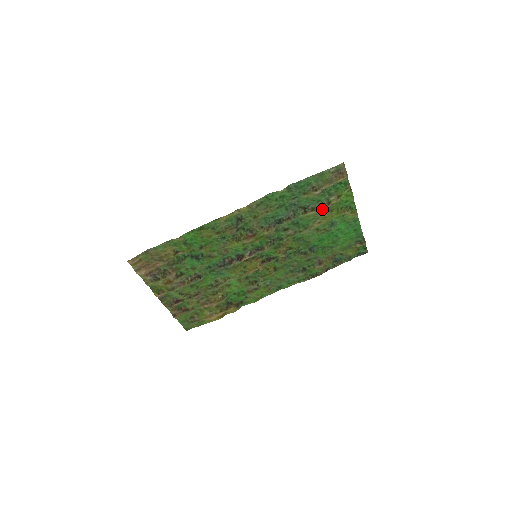
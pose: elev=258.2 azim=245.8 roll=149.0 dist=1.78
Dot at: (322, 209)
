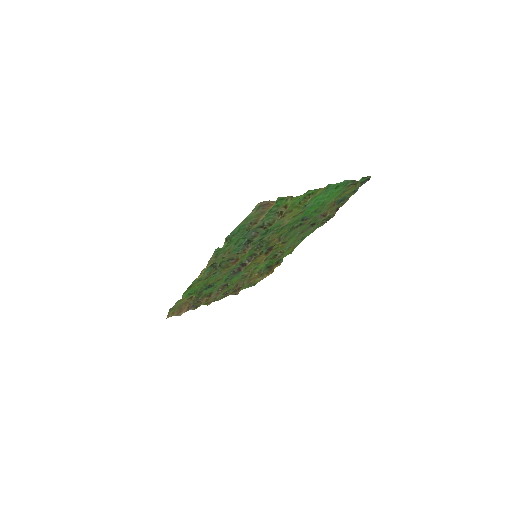
Dot at: occluded
